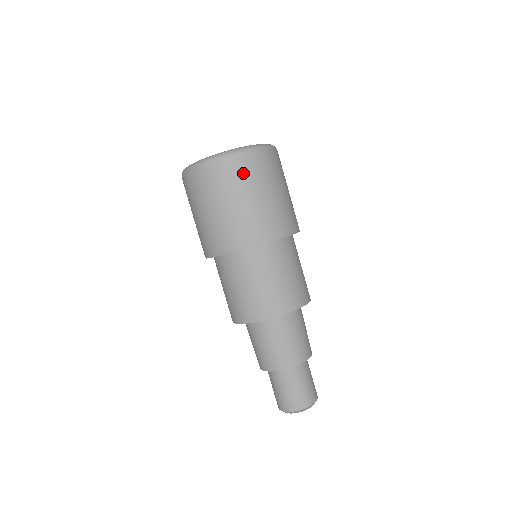
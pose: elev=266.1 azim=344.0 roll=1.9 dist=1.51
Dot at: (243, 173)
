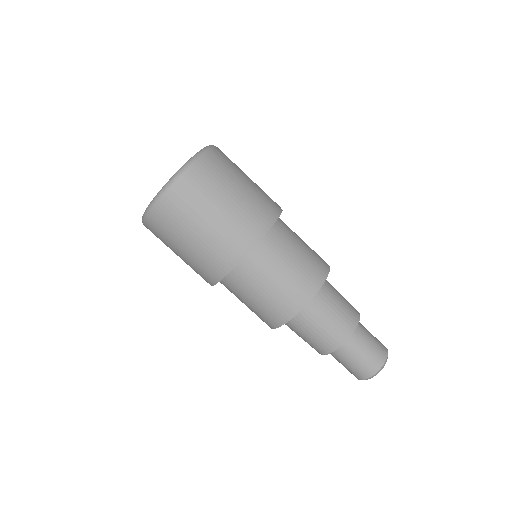
Dot at: (174, 218)
